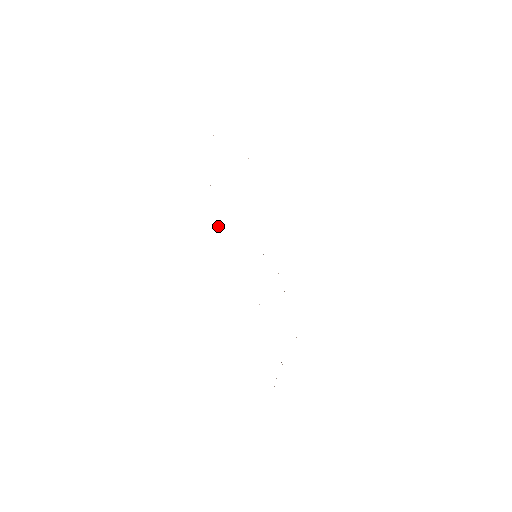
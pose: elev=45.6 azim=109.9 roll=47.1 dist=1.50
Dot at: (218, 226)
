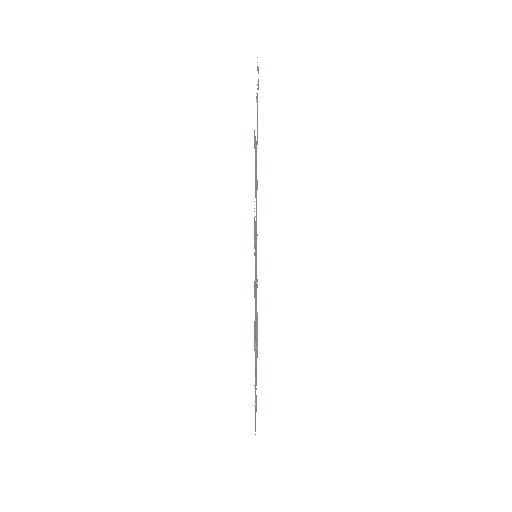
Dot at: occluded
